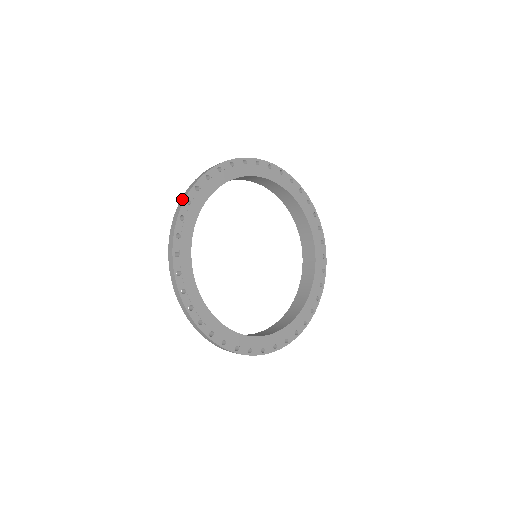
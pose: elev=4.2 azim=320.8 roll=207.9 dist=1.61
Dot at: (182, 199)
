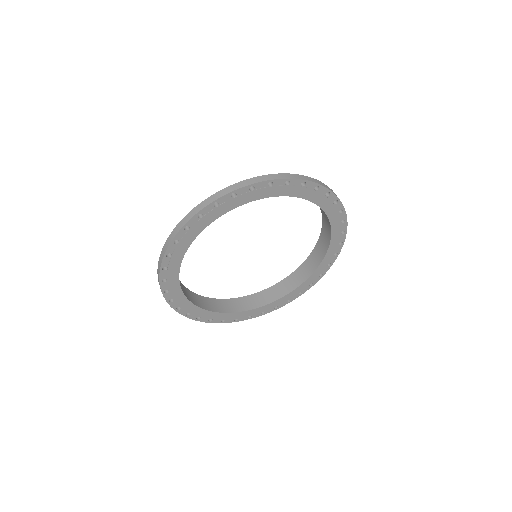
Dot at: occluded
